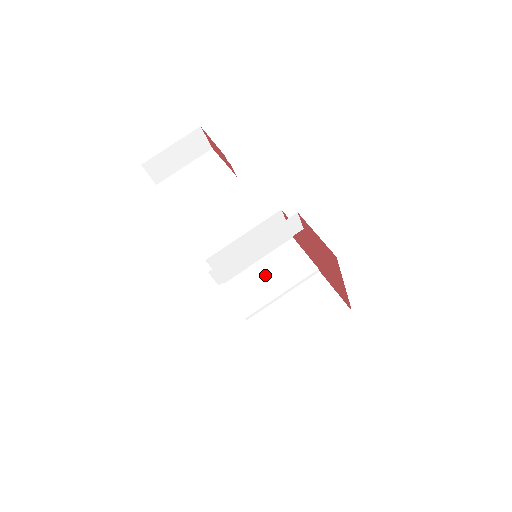
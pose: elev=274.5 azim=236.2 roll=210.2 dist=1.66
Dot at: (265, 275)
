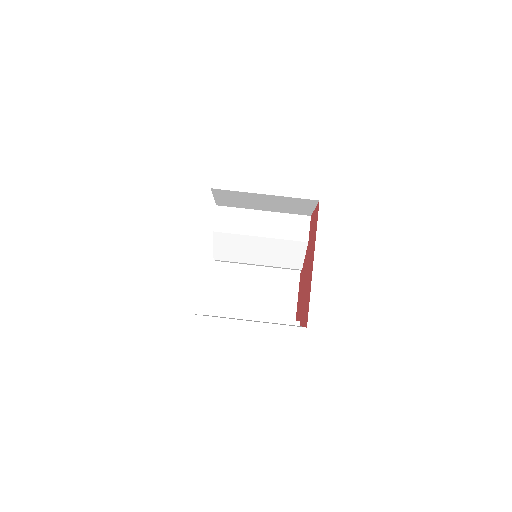
Dot at: occluded
